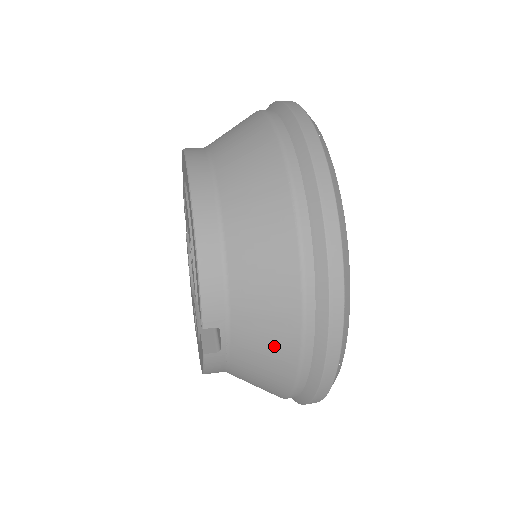
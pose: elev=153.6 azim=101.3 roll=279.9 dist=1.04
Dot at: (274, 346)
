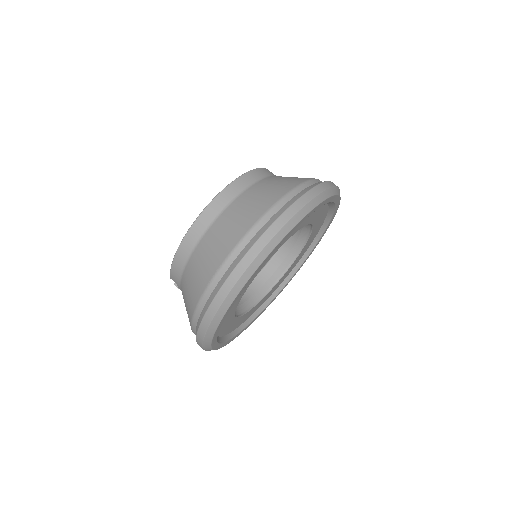
Dot at: occluded
